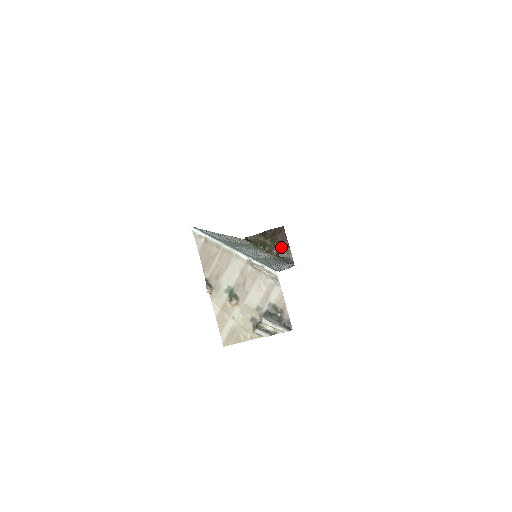
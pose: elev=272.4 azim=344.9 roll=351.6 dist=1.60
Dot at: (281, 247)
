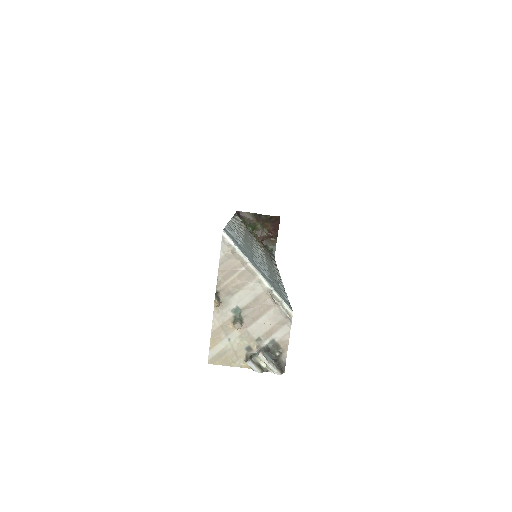
Dot at: (269, 235)
